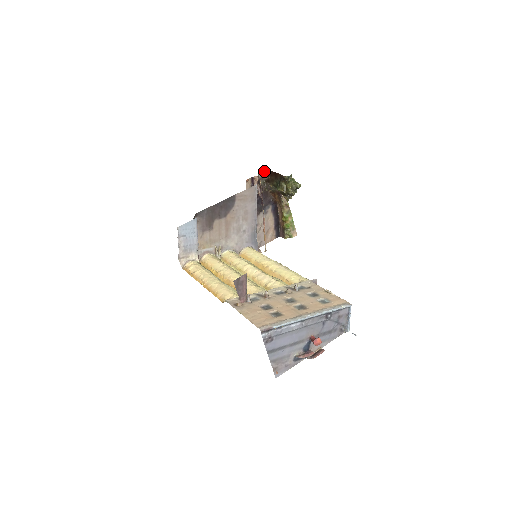
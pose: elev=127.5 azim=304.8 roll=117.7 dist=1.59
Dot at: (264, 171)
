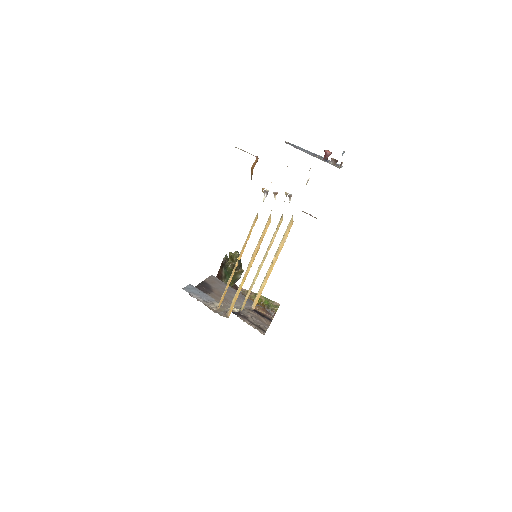
Dot at: occluded
